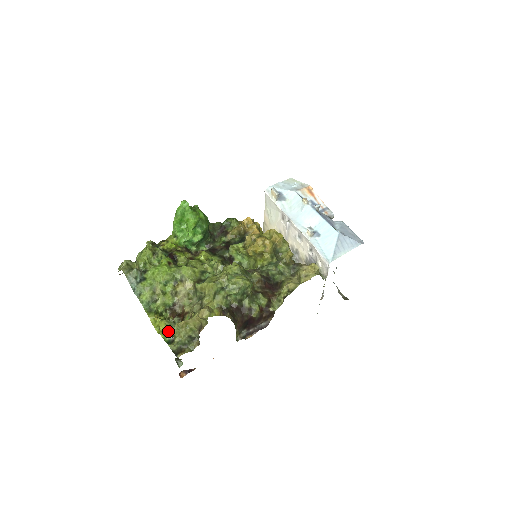
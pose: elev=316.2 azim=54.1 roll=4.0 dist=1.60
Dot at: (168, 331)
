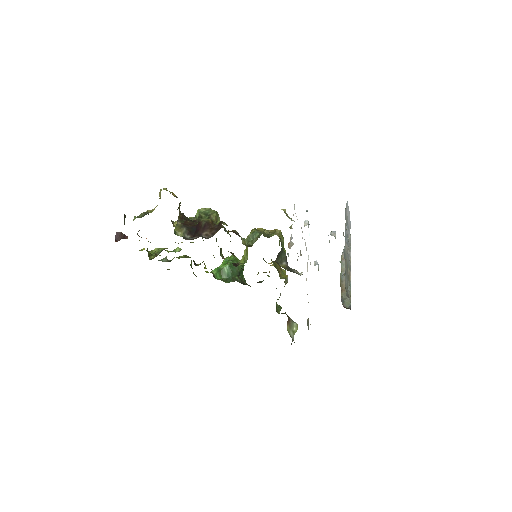
Dot at: occluded
